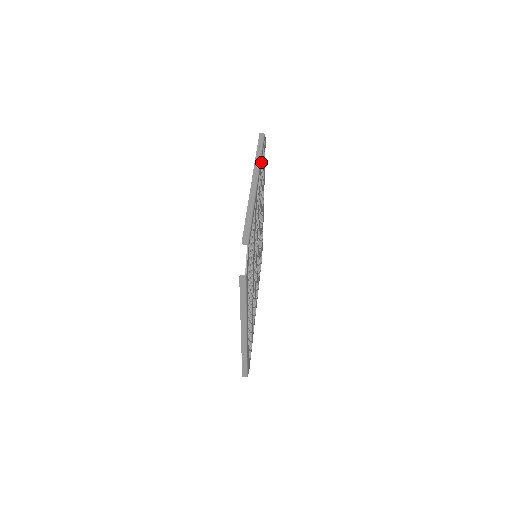
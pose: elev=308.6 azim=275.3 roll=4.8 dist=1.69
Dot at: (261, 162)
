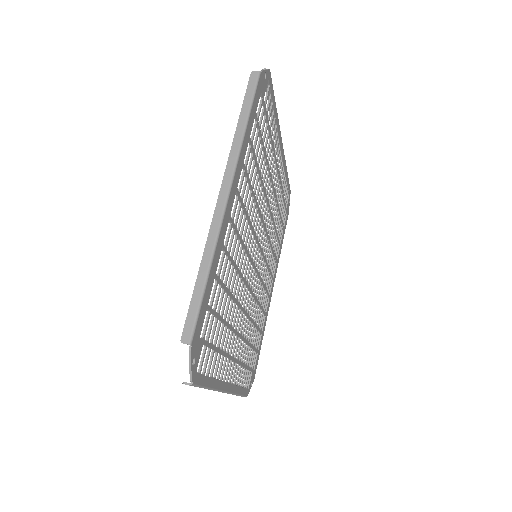
Dot at: (284, 182)
